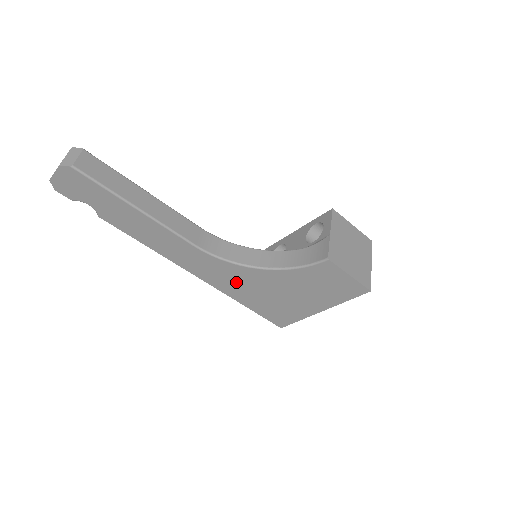
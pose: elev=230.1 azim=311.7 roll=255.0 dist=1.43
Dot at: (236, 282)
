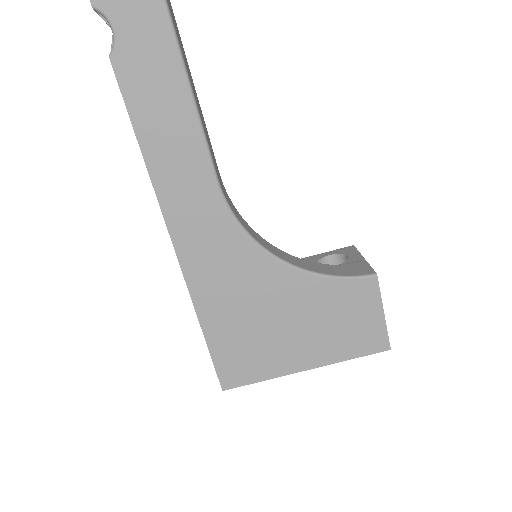
Dot at: (225, 273)
